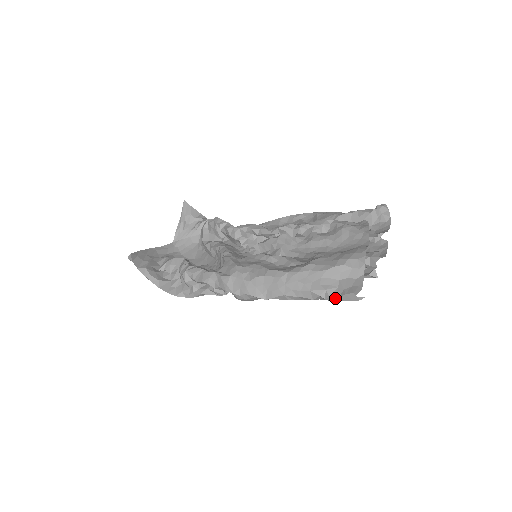
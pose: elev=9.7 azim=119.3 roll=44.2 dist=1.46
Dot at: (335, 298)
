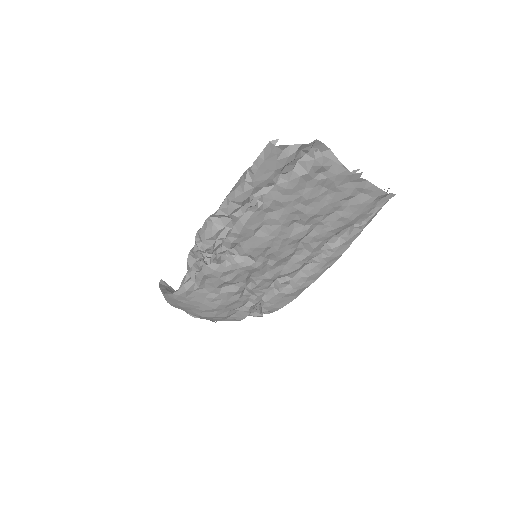
Dot at: (257, 160)
